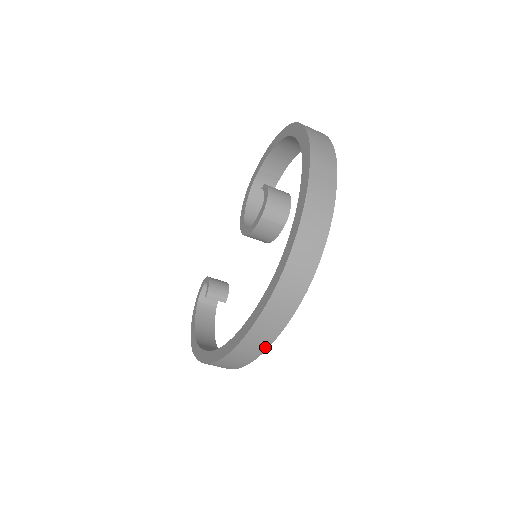
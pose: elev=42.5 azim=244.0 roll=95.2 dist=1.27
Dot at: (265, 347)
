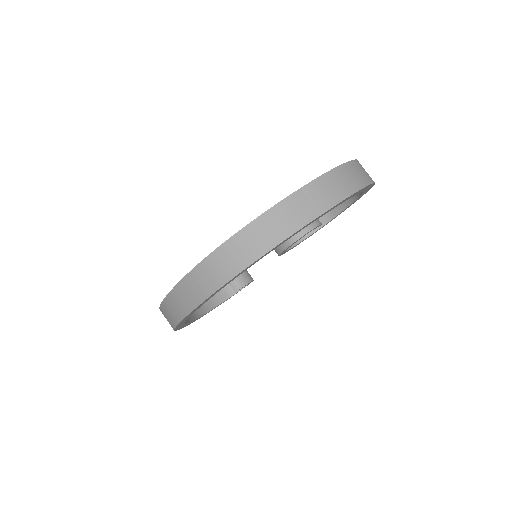
Dot at: (182, 316)
